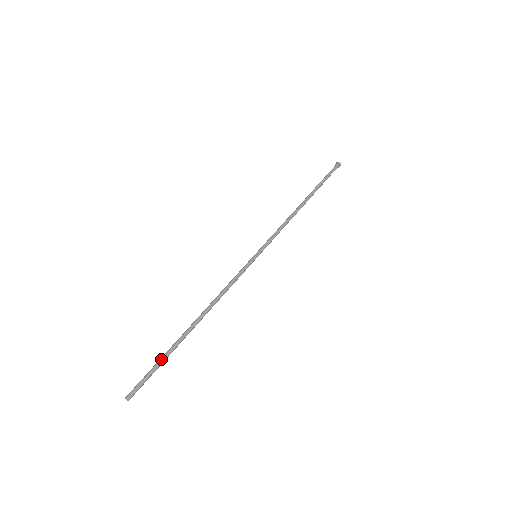
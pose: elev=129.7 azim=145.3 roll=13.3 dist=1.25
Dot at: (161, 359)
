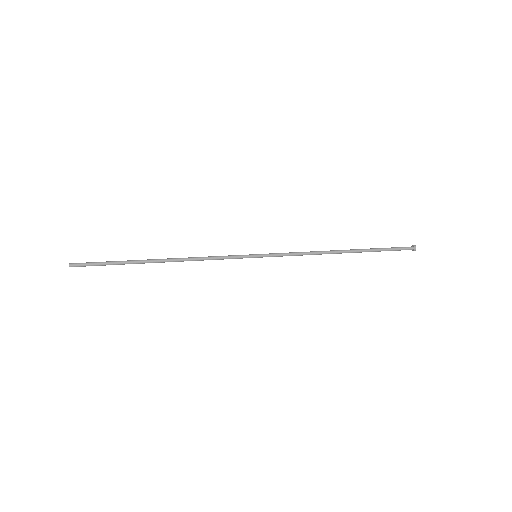
Dot at: (115, 262)
